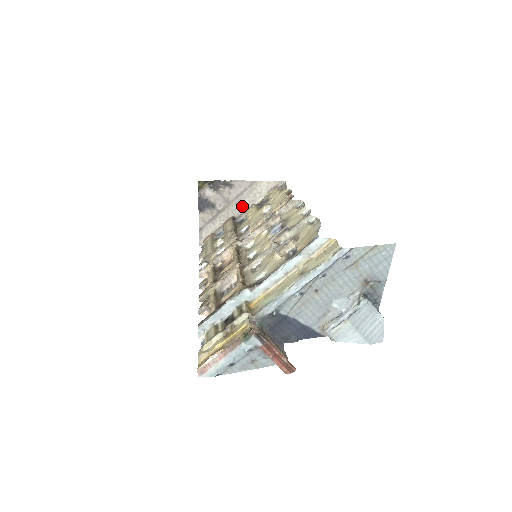
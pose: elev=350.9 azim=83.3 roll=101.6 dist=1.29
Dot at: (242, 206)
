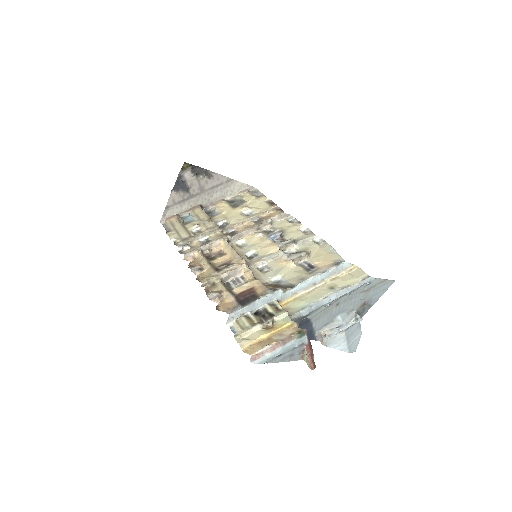
Dot at: (212, 198)
